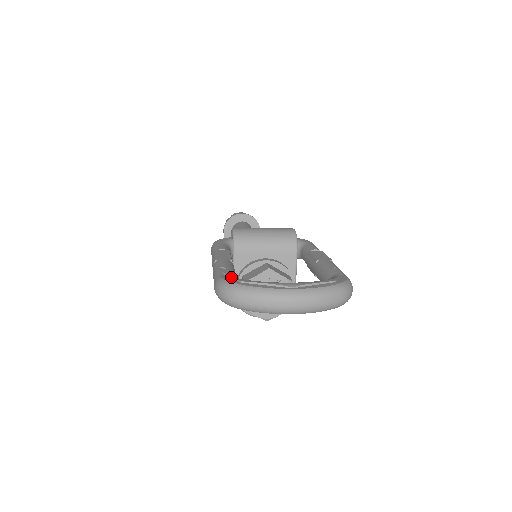
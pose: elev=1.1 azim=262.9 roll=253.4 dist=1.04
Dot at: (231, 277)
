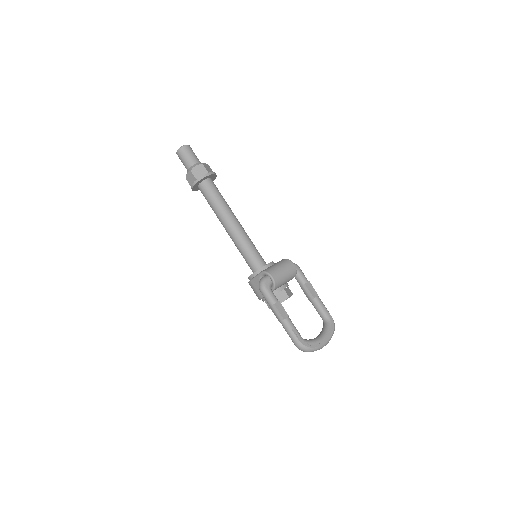
Dot at: (304, 341)
